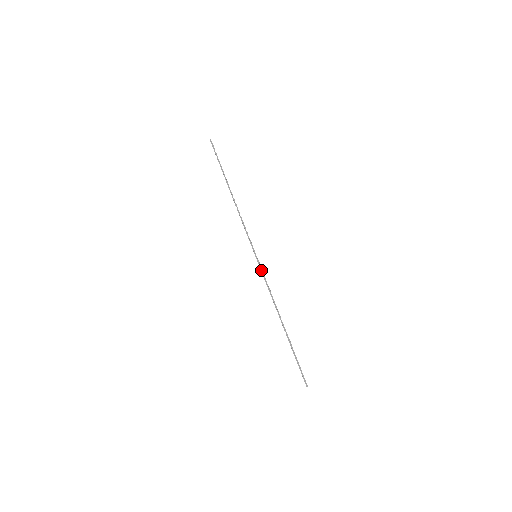
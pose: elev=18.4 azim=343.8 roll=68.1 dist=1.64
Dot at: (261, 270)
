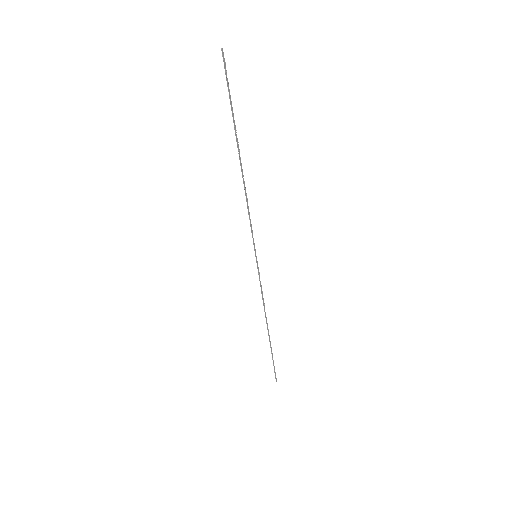
Dot at: (259, 273)
